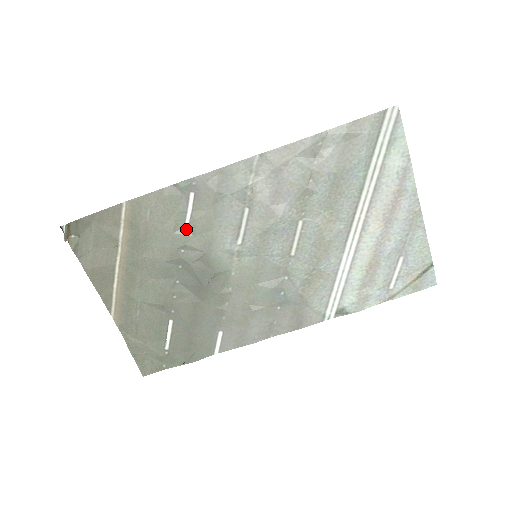
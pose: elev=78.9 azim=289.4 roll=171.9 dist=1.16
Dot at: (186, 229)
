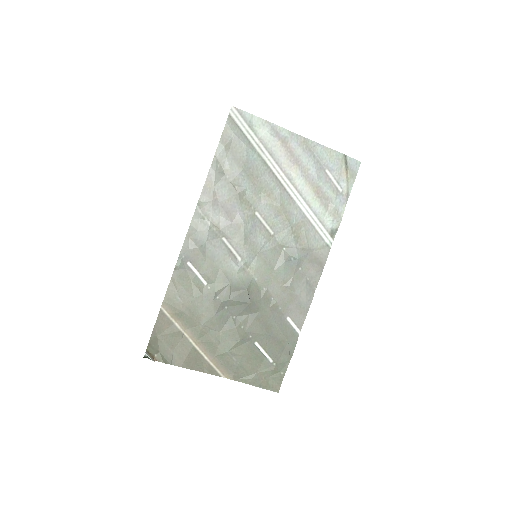
Dot at: (206, 284)
